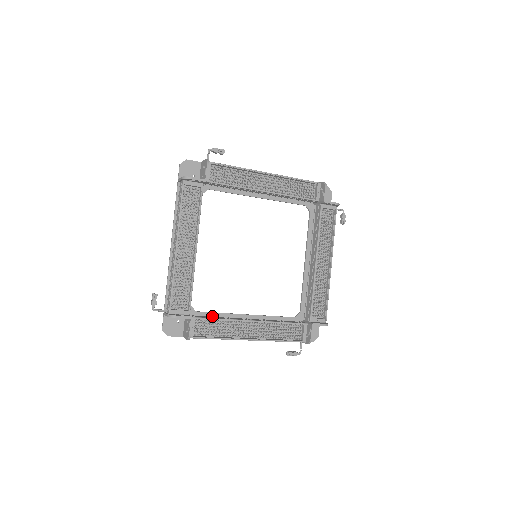
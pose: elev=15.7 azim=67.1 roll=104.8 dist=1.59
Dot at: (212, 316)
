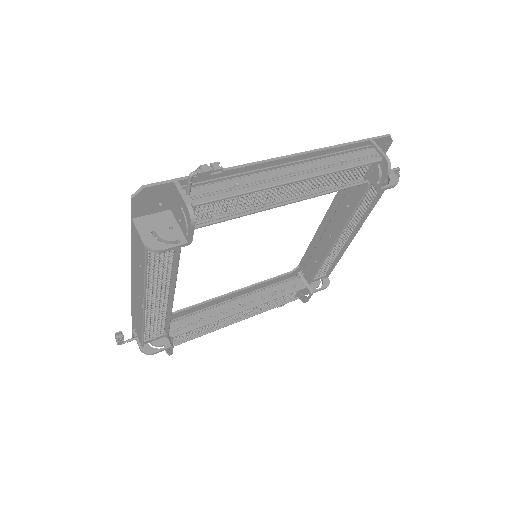
Dot at: (192, 309)
